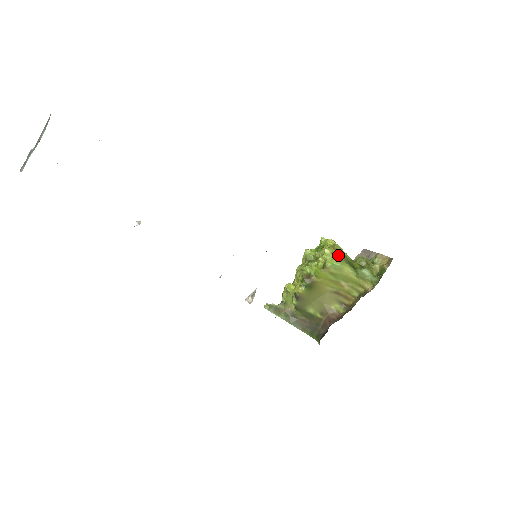
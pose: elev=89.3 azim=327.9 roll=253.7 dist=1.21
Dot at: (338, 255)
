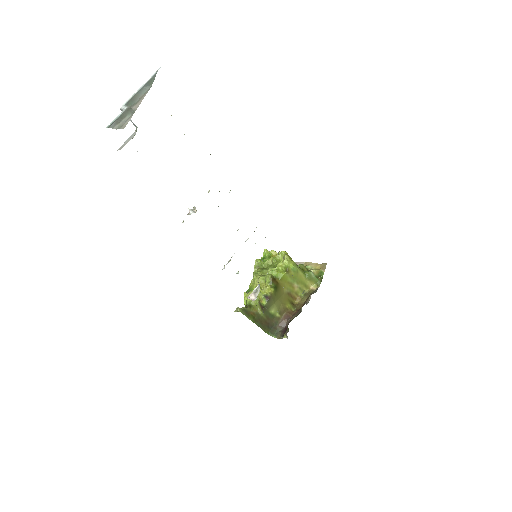
Dot at: (293, 261)
